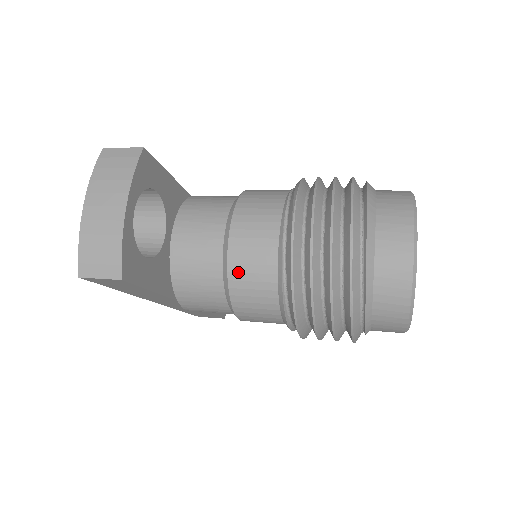
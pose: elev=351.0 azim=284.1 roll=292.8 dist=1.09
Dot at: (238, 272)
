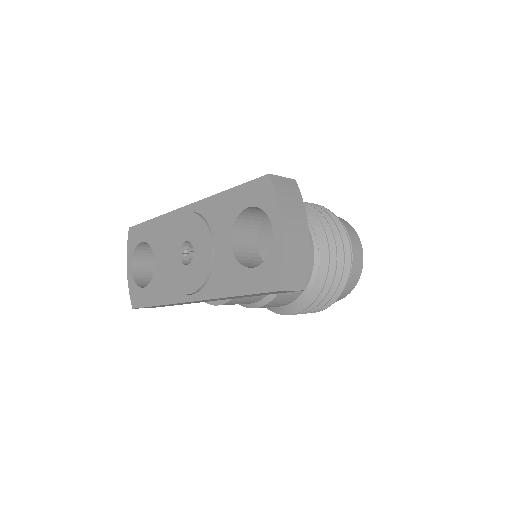
Dot at: occluded
